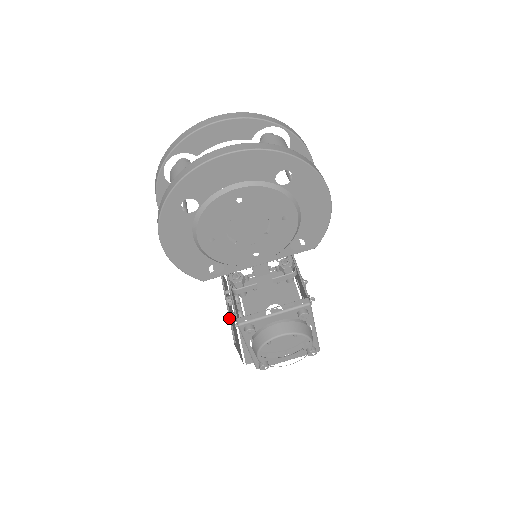
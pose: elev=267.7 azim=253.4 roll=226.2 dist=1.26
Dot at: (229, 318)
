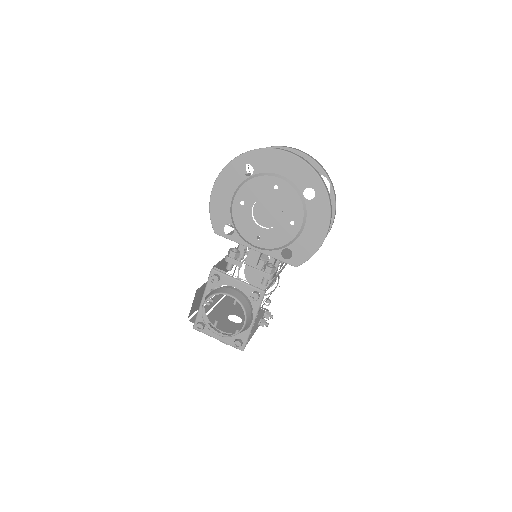
Dot at: occluded
